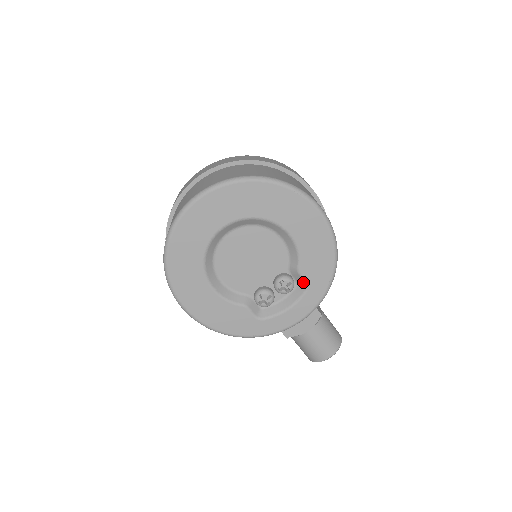
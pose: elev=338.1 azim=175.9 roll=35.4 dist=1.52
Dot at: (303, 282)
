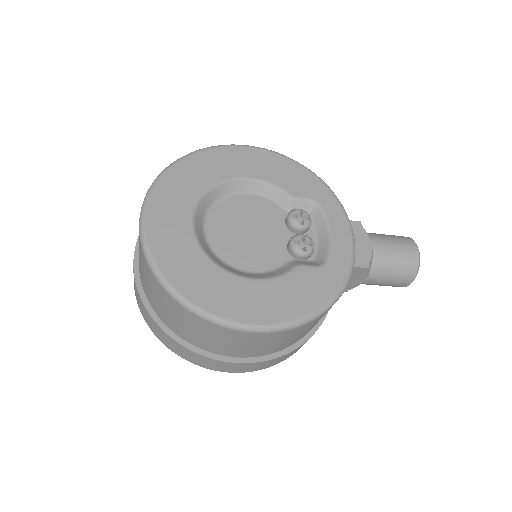
Dot at: (308, 203)
